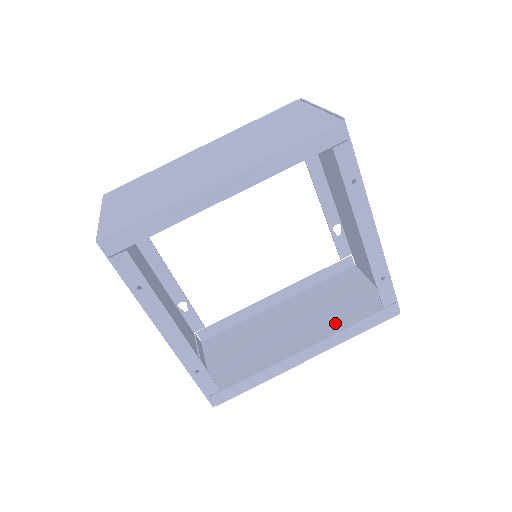
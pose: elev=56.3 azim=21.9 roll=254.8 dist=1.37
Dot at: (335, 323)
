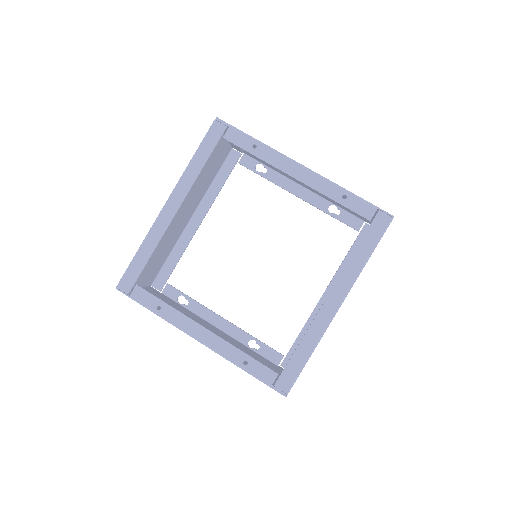
Dot at: occluded
